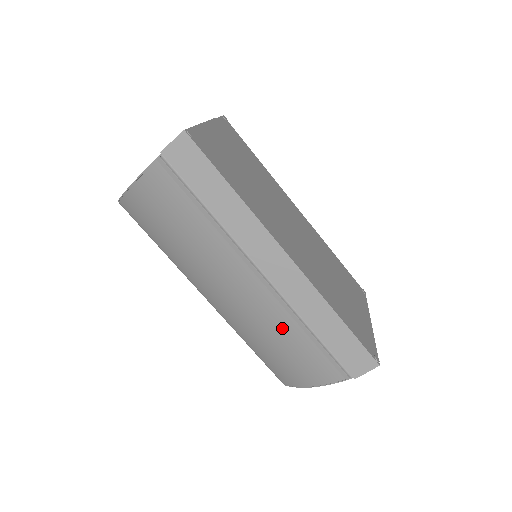
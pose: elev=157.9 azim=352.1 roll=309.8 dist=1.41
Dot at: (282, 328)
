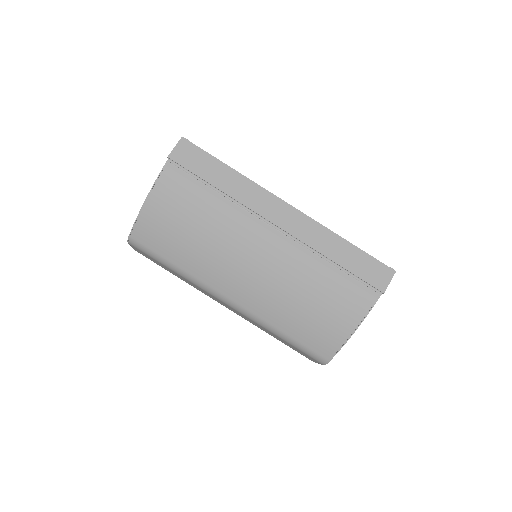
Dot at: (307, 275)
